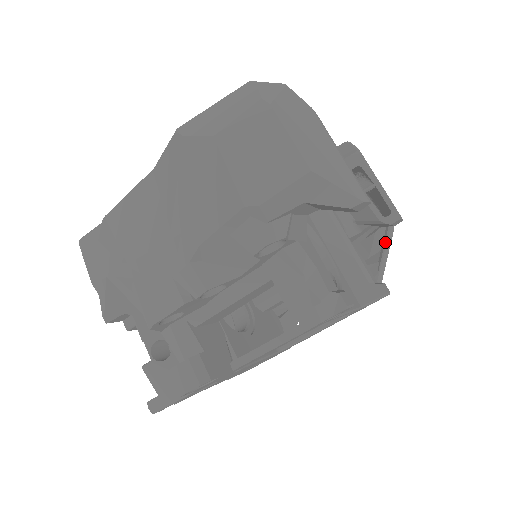
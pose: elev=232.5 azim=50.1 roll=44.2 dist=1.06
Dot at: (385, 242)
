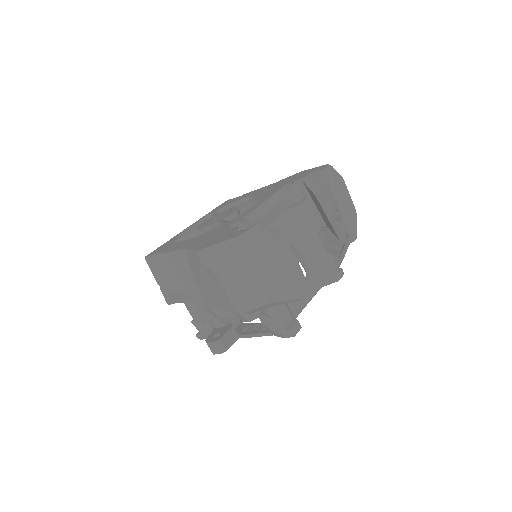
Dot at: (345, 245)
